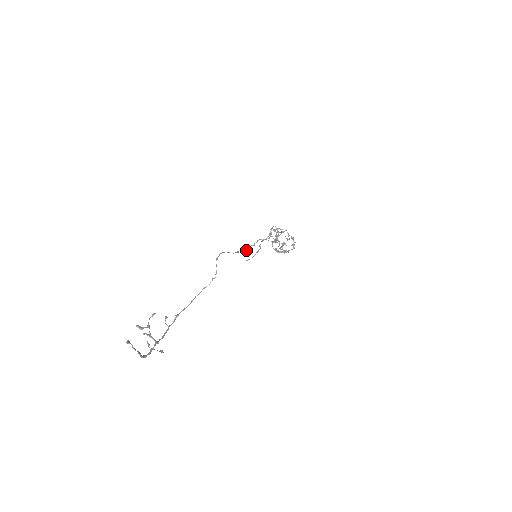
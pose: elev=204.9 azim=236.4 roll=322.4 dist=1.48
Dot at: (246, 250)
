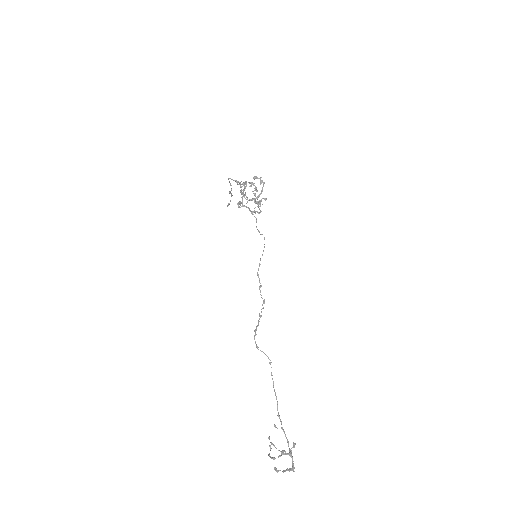
Dot at: occluded
